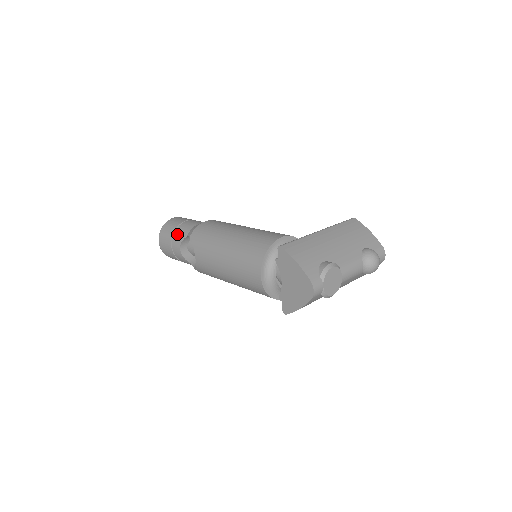
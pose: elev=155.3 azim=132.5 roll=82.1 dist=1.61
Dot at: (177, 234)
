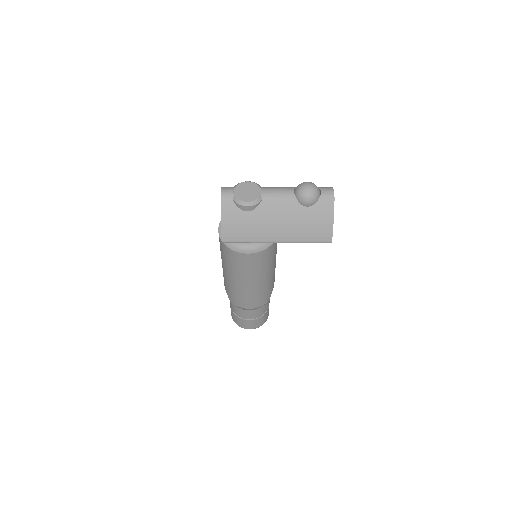
Dot at: occluded
